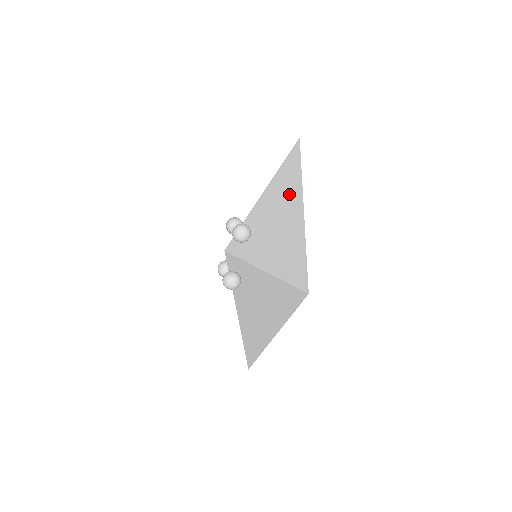
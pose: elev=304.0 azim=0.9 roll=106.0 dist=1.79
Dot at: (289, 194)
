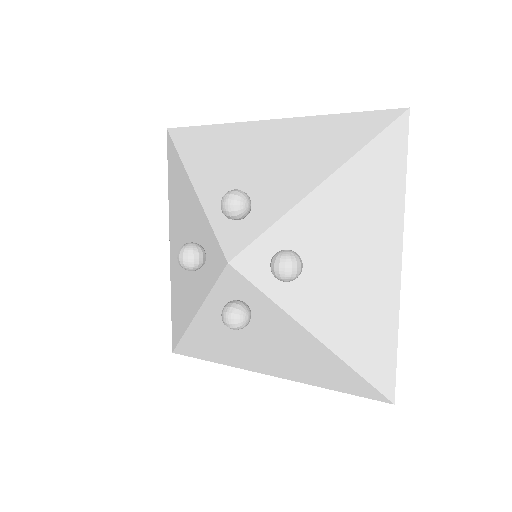
Dot at: (377, 224)
